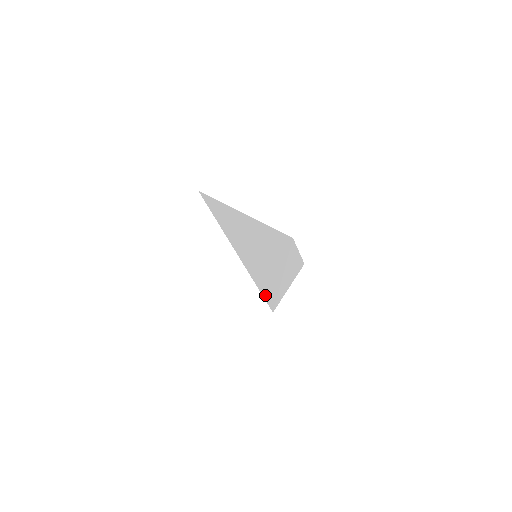
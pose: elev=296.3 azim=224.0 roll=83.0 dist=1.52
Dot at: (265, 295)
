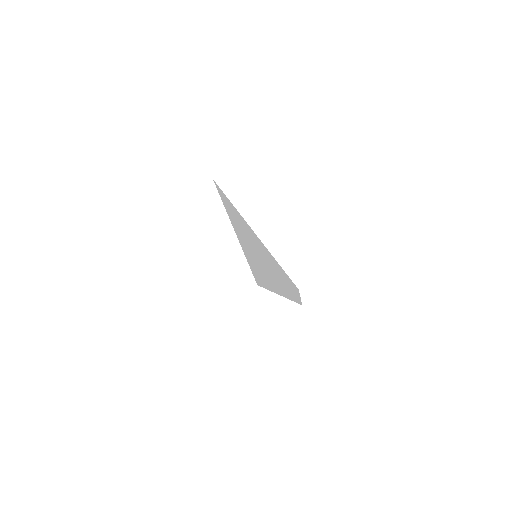
Dot at: (254, 274)
